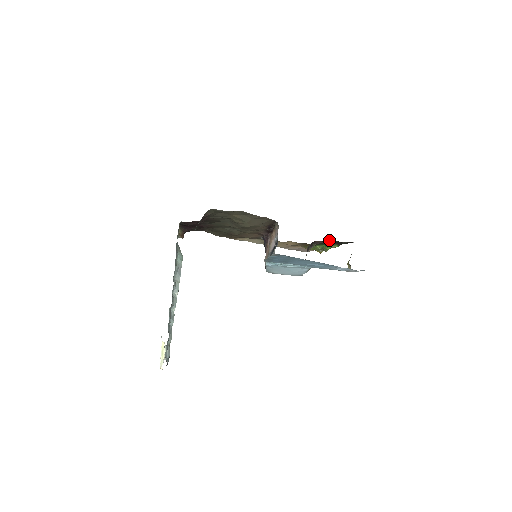
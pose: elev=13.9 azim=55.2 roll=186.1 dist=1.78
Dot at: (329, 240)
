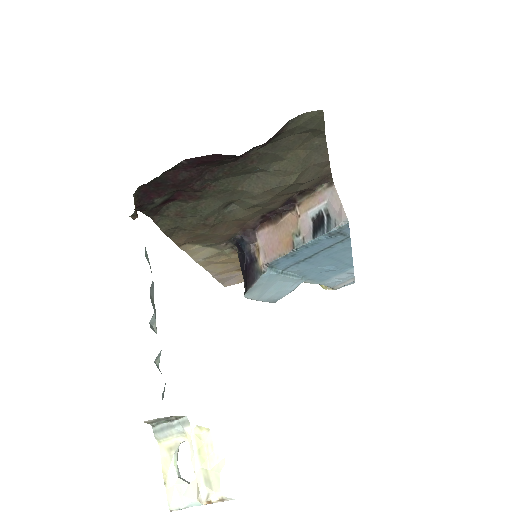
Dot at: occluded
